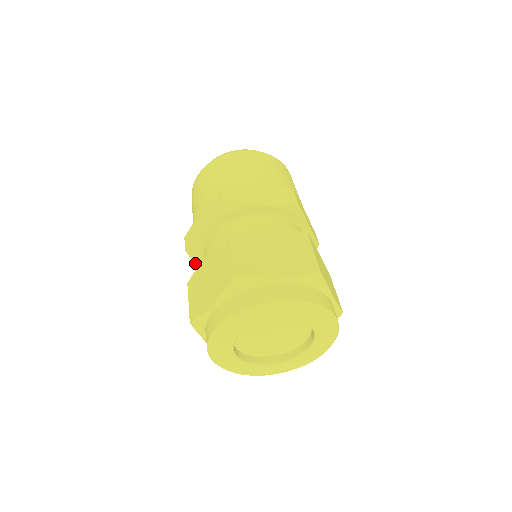
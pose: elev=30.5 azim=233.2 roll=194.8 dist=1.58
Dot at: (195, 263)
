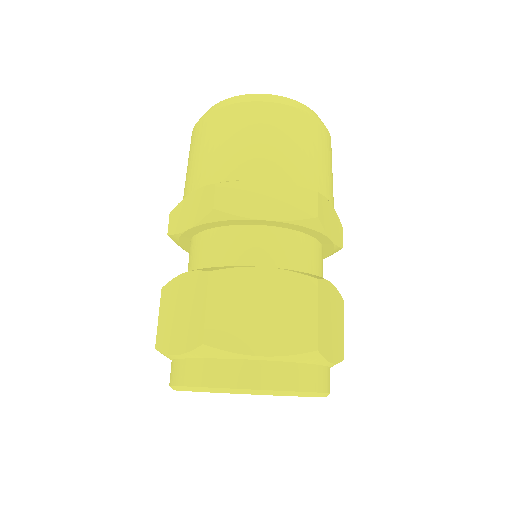
Dot at: occluded
